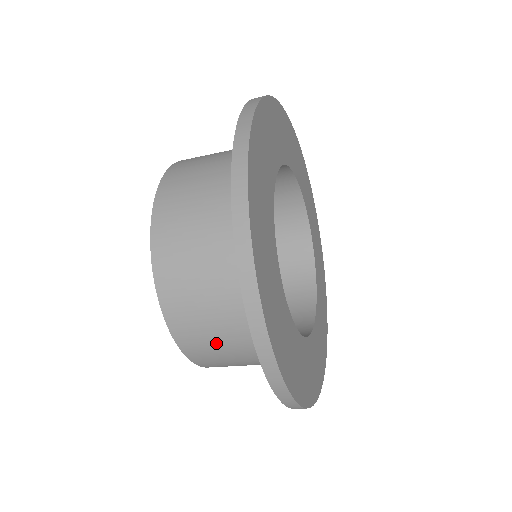
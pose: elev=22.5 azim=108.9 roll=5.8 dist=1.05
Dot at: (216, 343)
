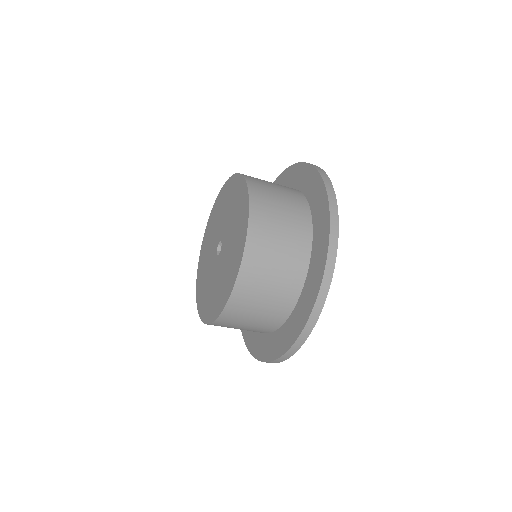
Dot at: (275, 241)
